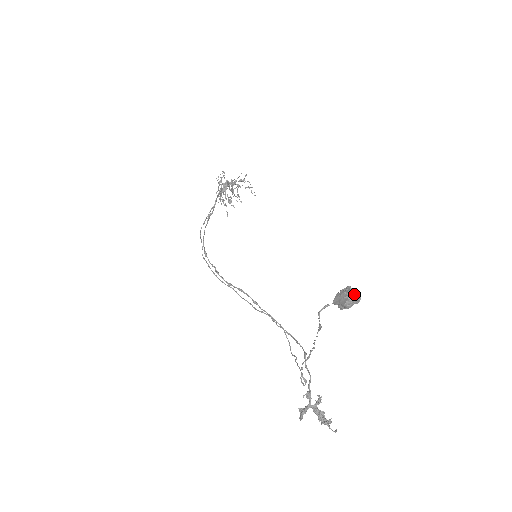
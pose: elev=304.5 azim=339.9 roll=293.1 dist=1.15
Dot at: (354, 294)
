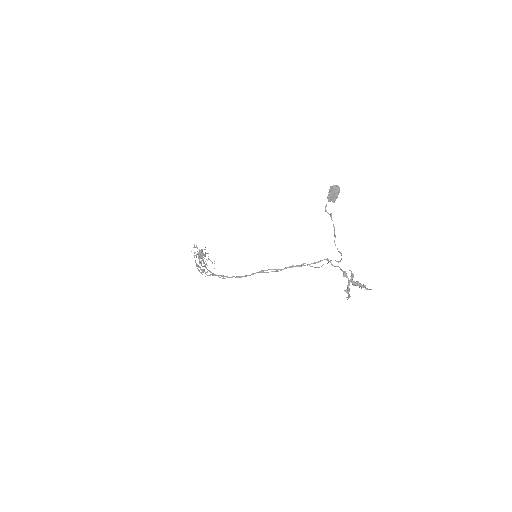
Dot at: (336, 186)
